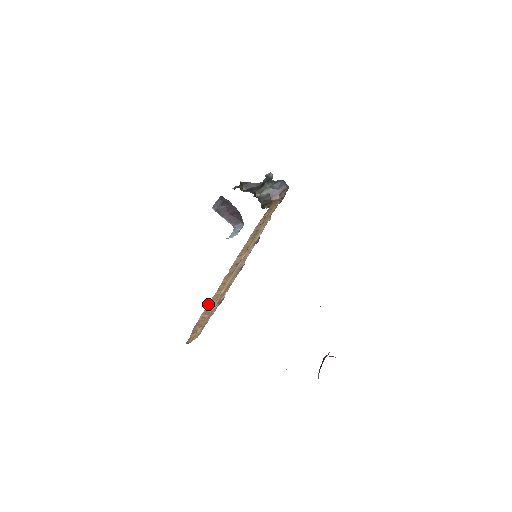
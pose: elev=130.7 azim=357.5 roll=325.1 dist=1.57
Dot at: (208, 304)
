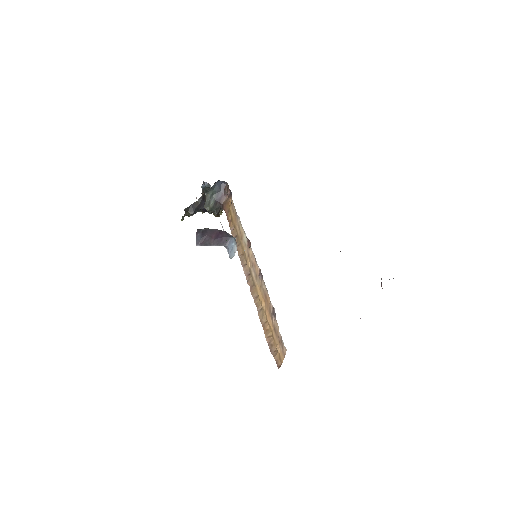
Dot at: occluded
